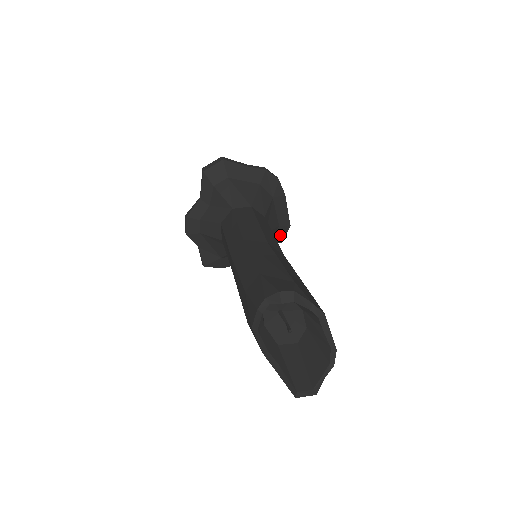
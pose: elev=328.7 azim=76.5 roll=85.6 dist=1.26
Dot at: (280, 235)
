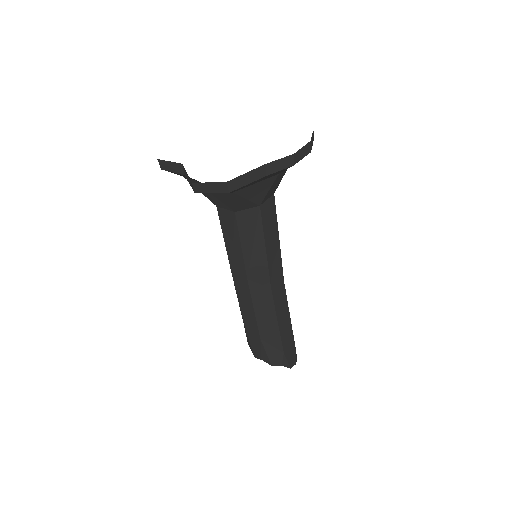
Dot at: occluded
